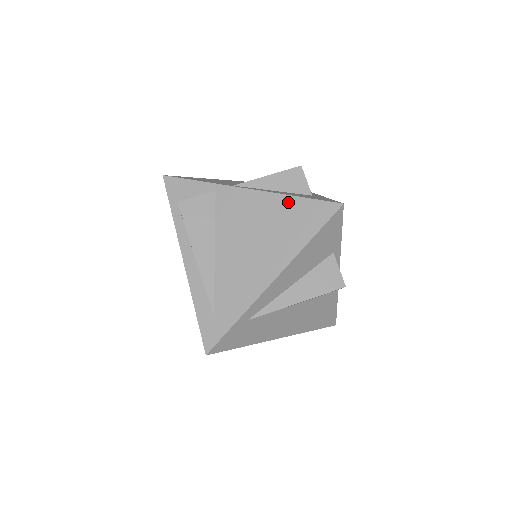
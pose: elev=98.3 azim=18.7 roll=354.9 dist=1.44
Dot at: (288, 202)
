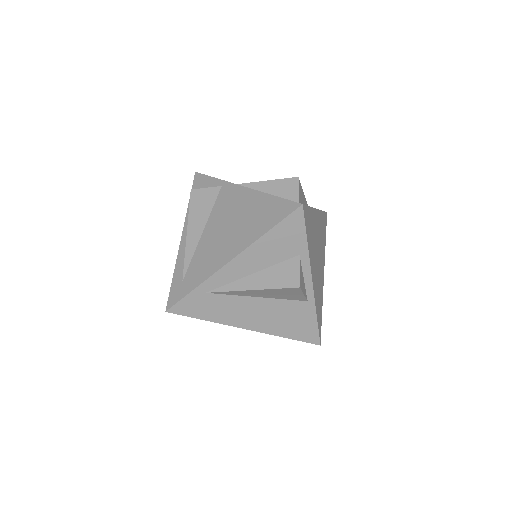
Dot at: (264, 199)
